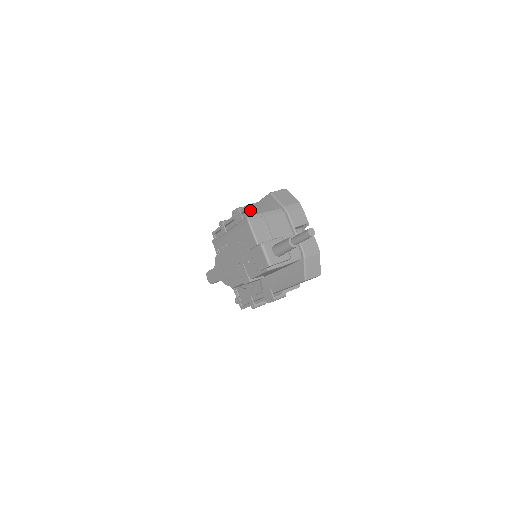
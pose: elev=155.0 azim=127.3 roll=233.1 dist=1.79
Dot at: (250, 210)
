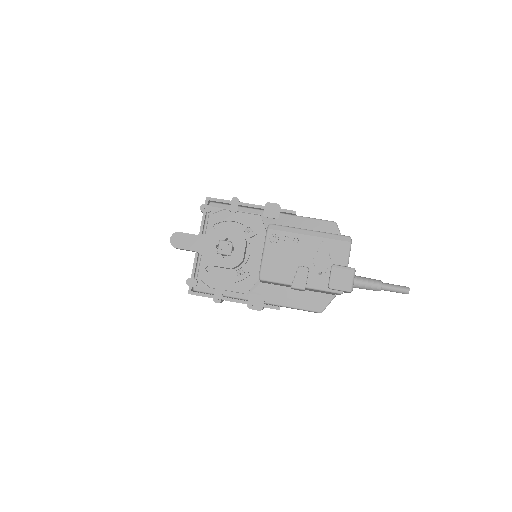
Dot at: (296, 217)
